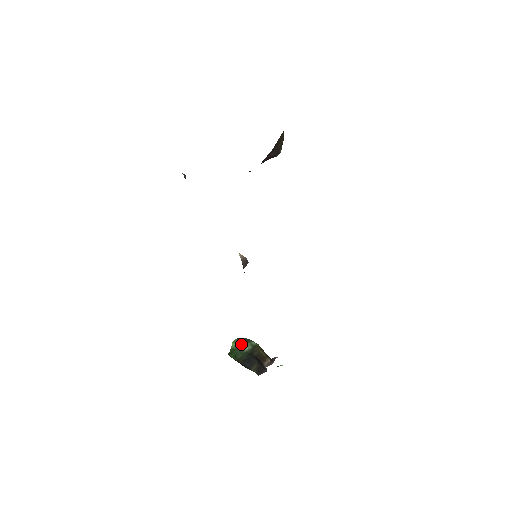
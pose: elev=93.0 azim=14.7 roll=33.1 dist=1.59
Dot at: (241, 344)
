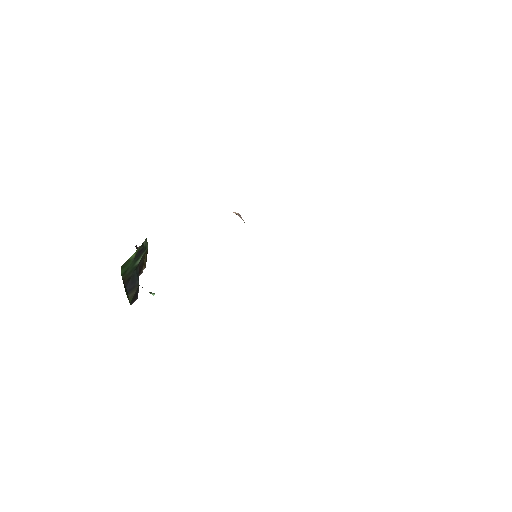
Dot at: (139, 254)
